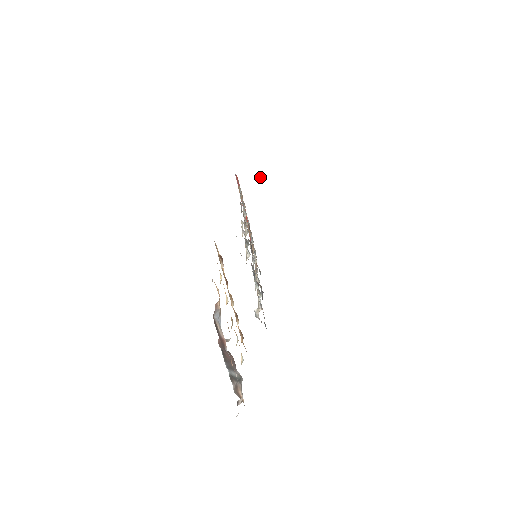
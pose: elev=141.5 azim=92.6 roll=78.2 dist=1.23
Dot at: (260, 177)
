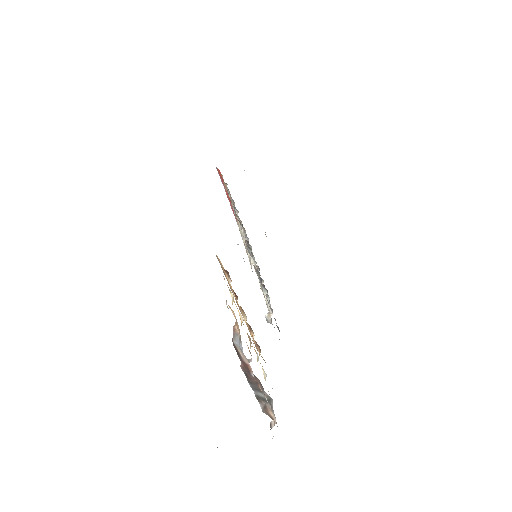
Dot at: occluded
